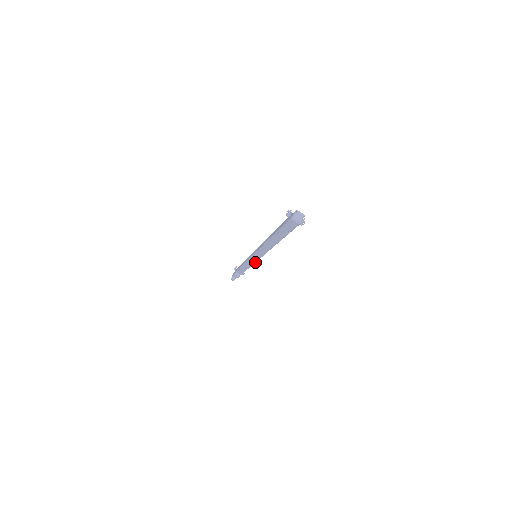
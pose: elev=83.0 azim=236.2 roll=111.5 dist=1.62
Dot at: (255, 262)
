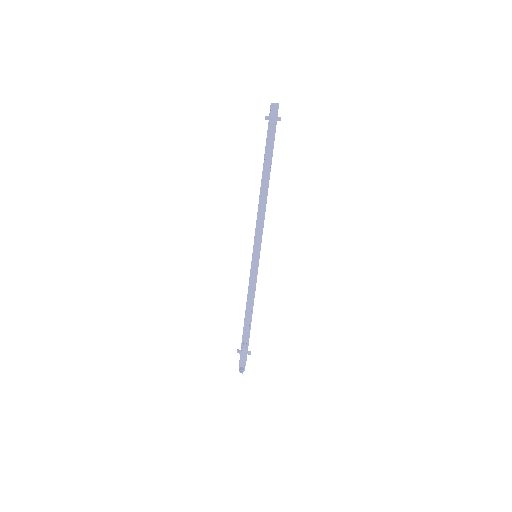
Dot at: (258, 265)
